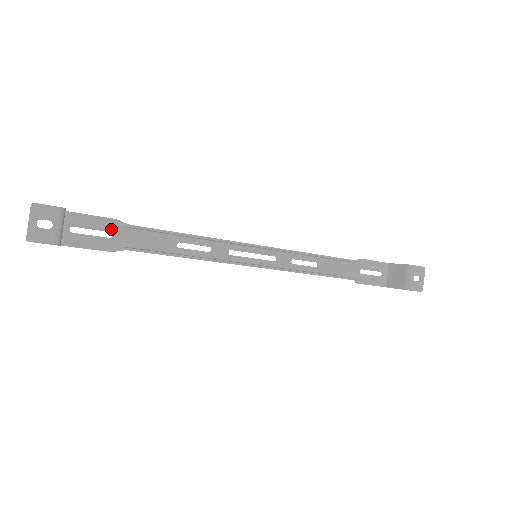
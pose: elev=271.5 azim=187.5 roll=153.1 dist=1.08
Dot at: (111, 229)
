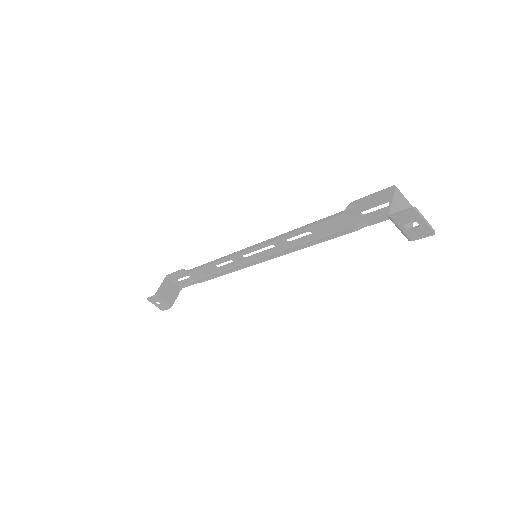
Dot at: (187, 274)
